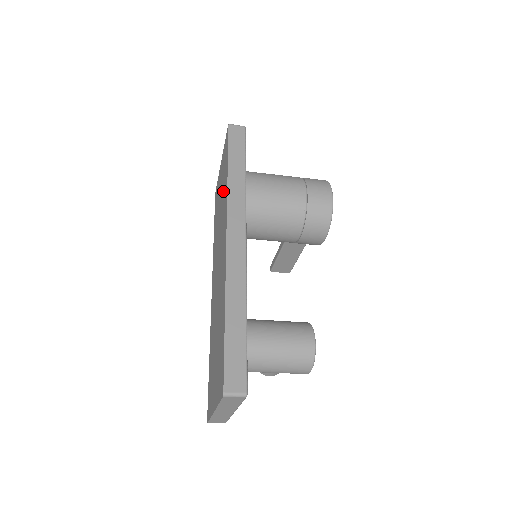
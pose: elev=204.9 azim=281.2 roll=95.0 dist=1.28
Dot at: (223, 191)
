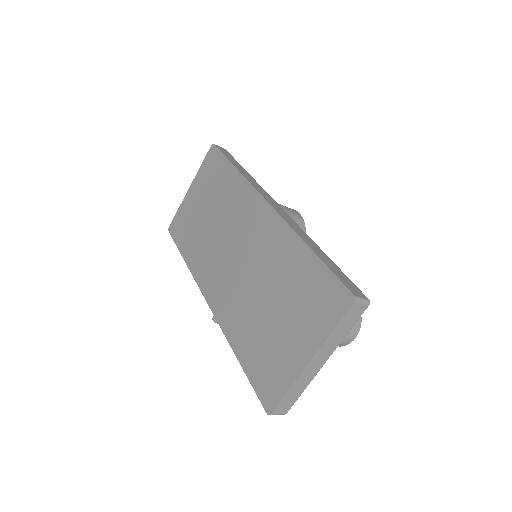
Dot at: (222, 192)
